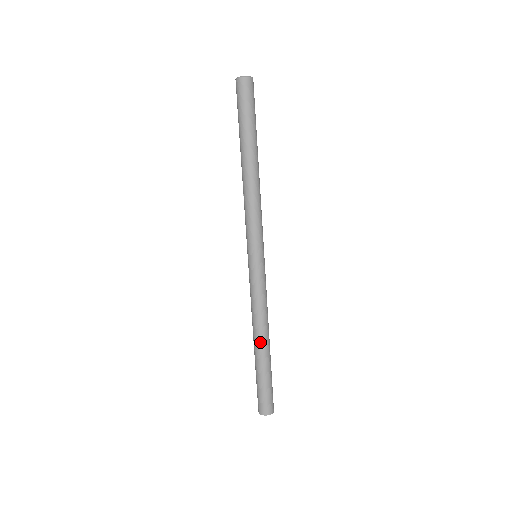
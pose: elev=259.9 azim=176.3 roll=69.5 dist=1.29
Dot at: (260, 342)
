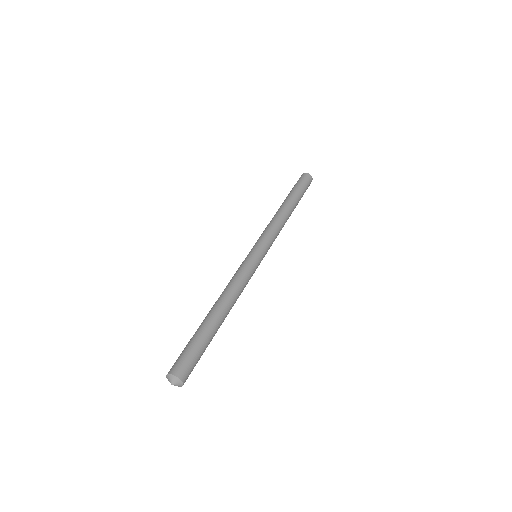
Dot at: (214, 306)
